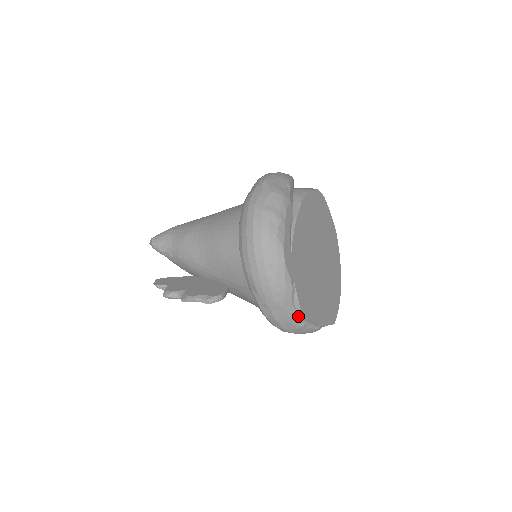
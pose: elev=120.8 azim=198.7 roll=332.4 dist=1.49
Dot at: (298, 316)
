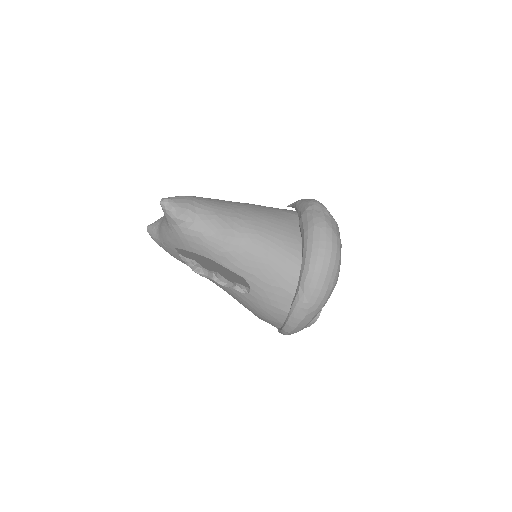
Dot at: (309, 323)
